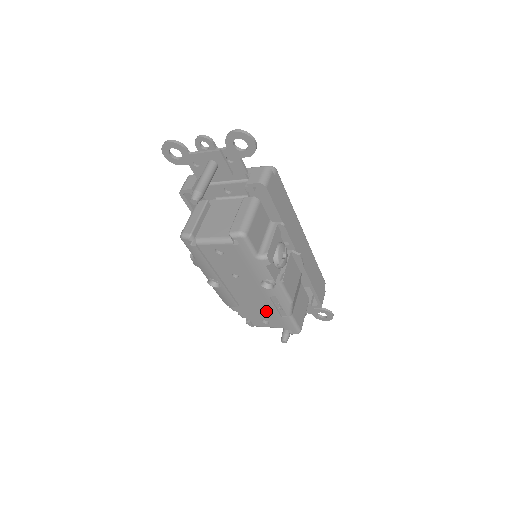
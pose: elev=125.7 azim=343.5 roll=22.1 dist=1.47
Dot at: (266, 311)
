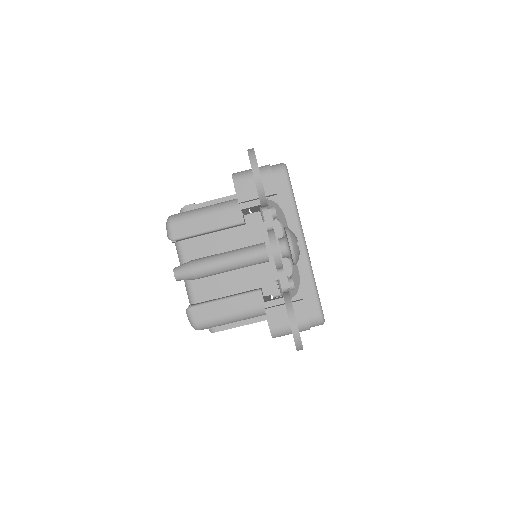
Dot at: occluded
